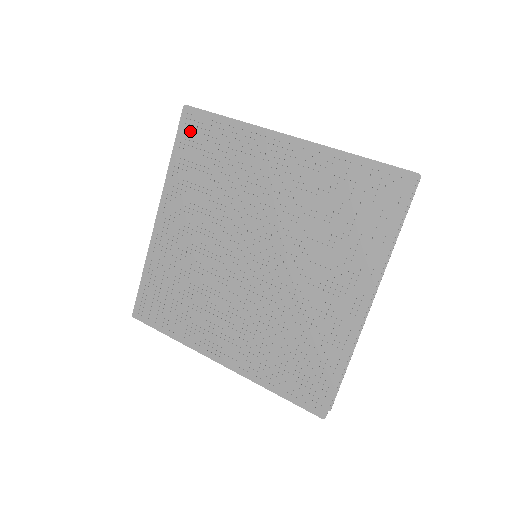
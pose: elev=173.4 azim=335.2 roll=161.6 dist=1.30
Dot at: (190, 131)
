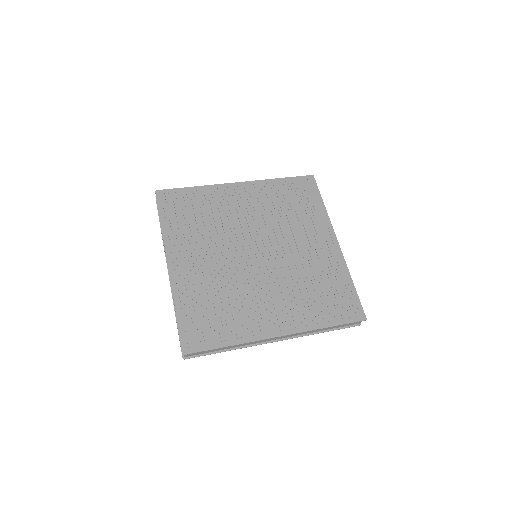
Dot at: (168, 203)
